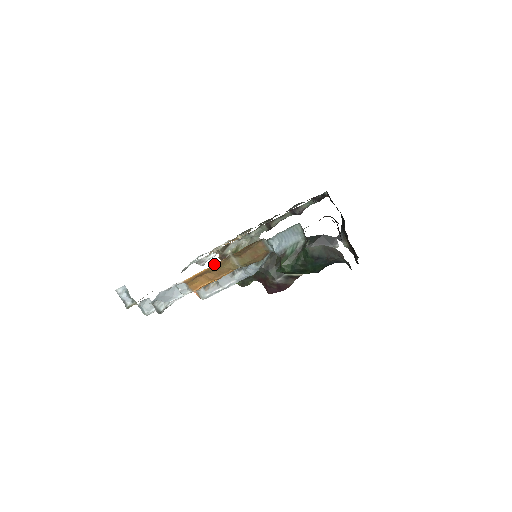
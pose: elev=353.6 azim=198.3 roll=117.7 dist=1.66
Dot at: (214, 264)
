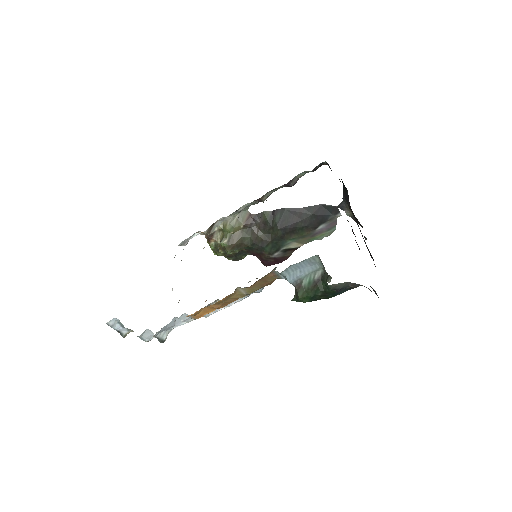
Dot at: (220, 300)
